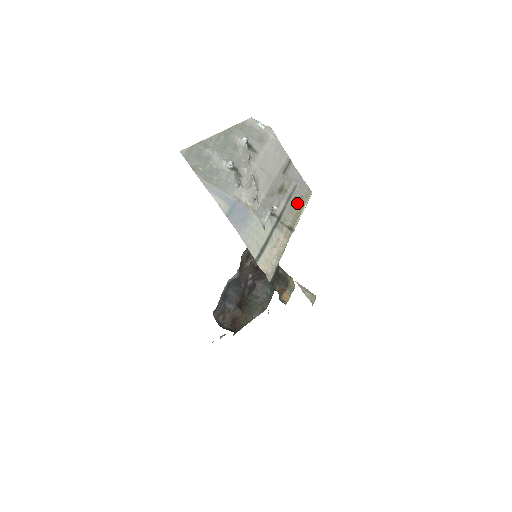
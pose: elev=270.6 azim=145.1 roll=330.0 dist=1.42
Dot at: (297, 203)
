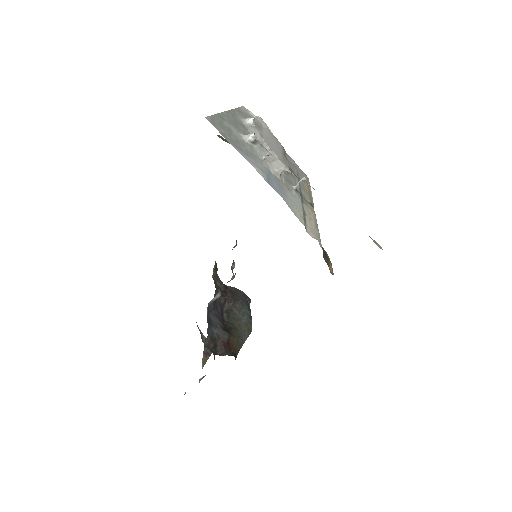
Dot at: (305, 185)
